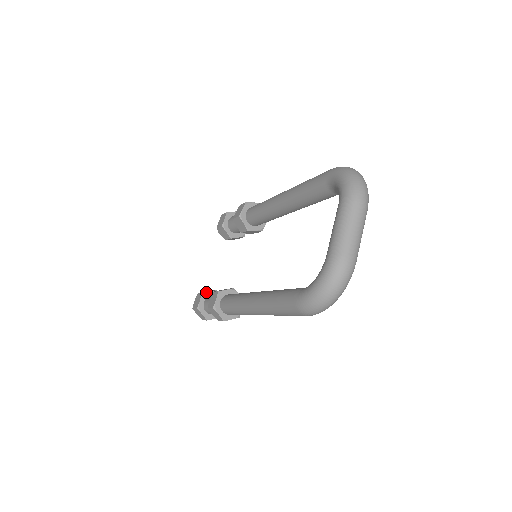
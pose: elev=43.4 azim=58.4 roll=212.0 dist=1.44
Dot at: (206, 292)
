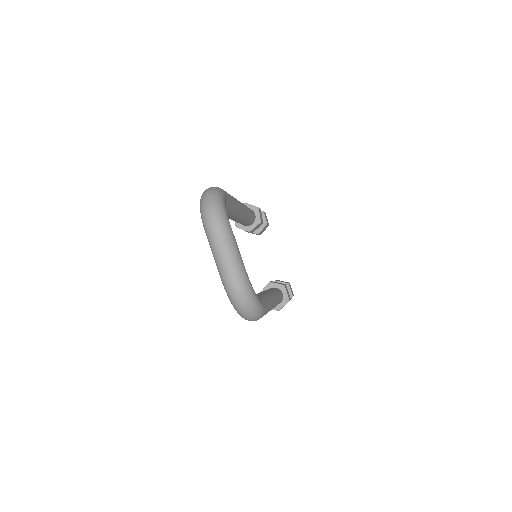
Dot at: occluded
